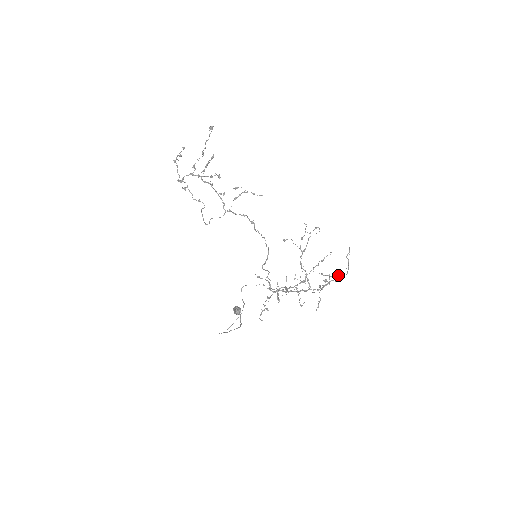
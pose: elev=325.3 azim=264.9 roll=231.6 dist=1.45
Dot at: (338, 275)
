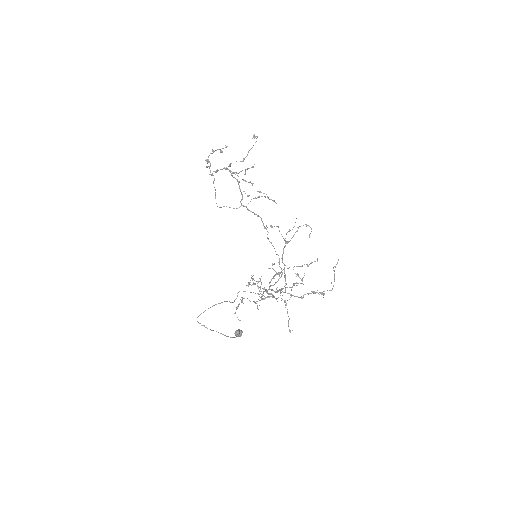
Dot at: (324, 291)
